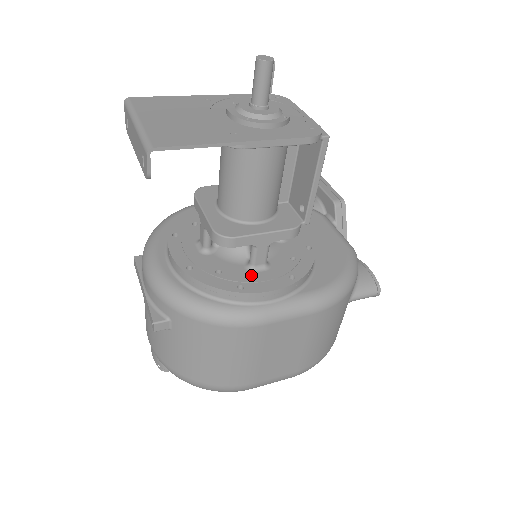
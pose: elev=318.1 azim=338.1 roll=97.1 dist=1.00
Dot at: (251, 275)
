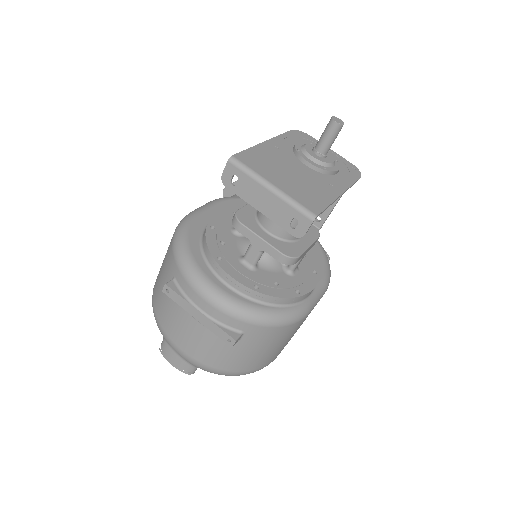
Dot at: (295, 279)
